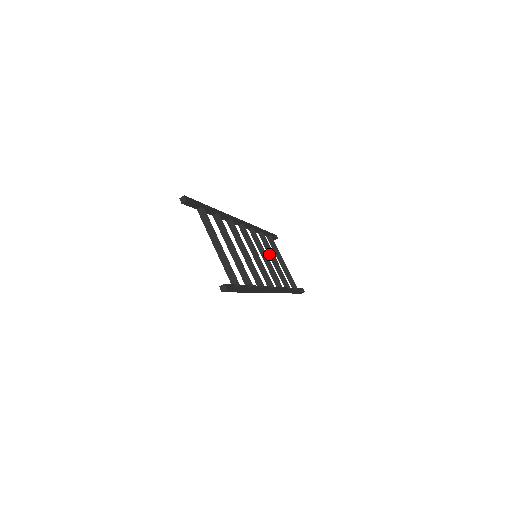
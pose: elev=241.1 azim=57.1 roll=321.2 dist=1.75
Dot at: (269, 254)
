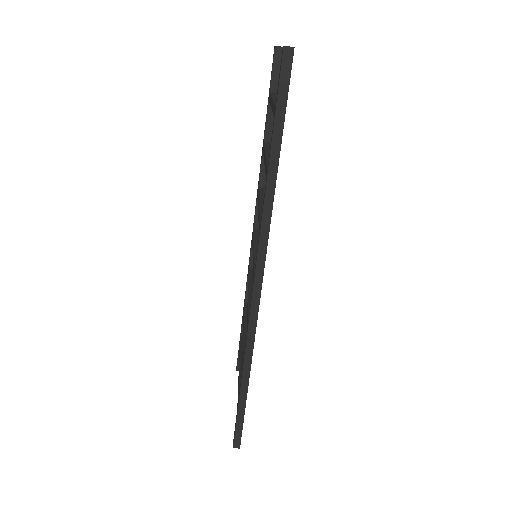
Dot at: (245, 323)
